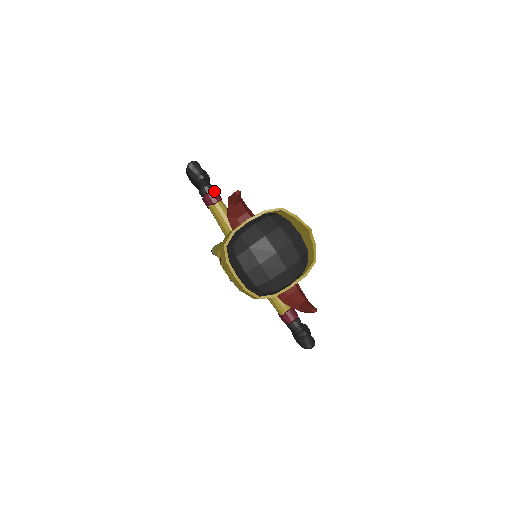
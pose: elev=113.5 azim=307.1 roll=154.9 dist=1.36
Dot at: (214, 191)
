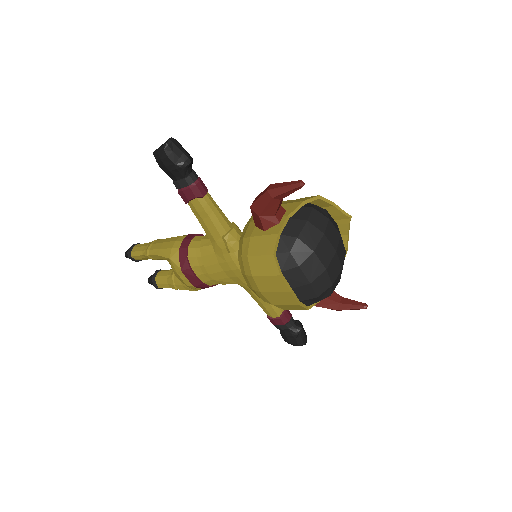
Dot at: occluded
